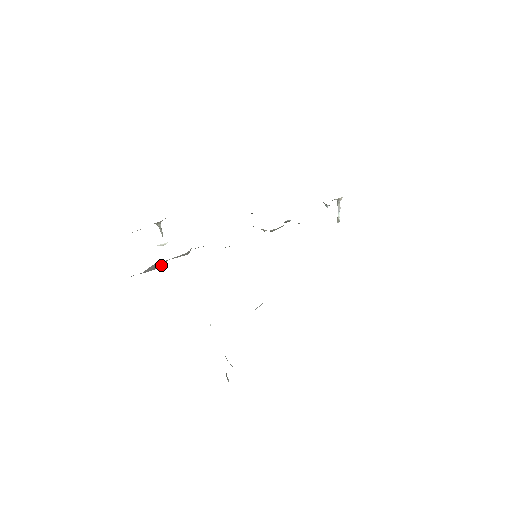
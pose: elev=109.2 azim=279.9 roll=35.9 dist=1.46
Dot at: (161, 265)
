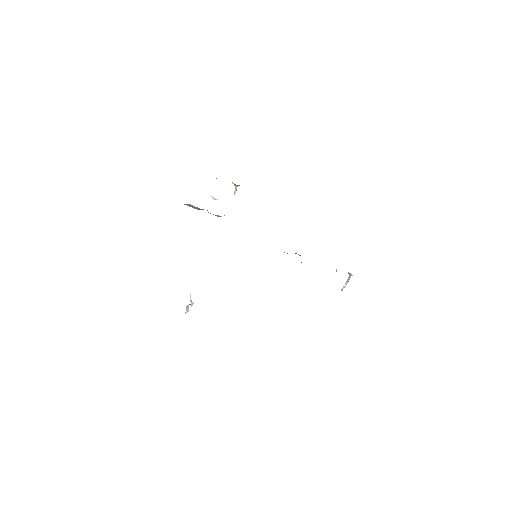
Dot at: (201, 209)
